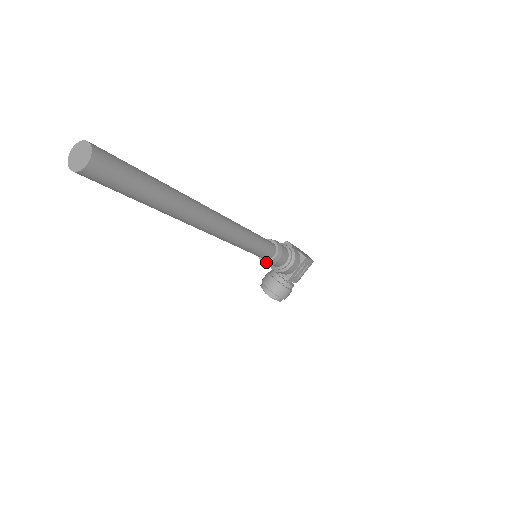
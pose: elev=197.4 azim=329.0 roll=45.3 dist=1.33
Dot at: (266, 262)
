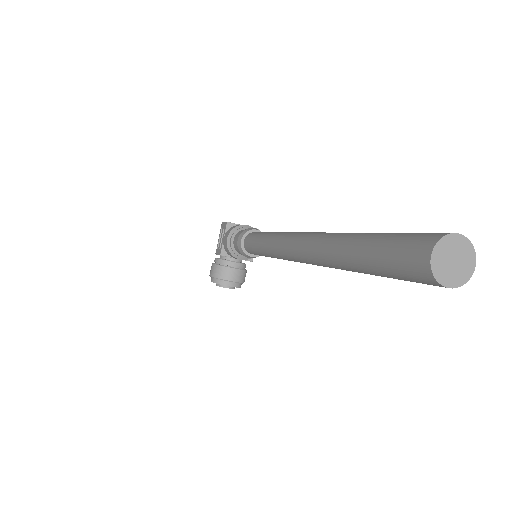
Dot at: (258, 256)
